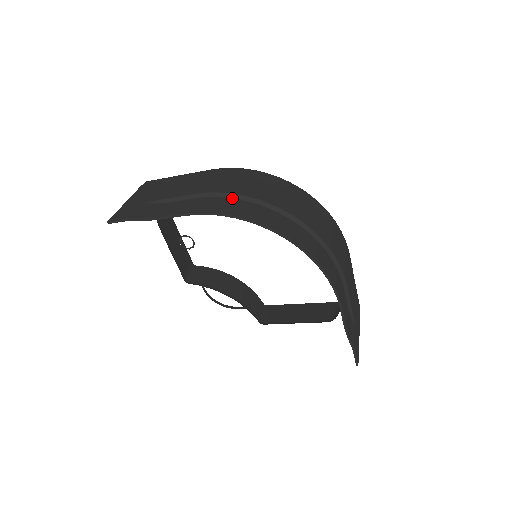
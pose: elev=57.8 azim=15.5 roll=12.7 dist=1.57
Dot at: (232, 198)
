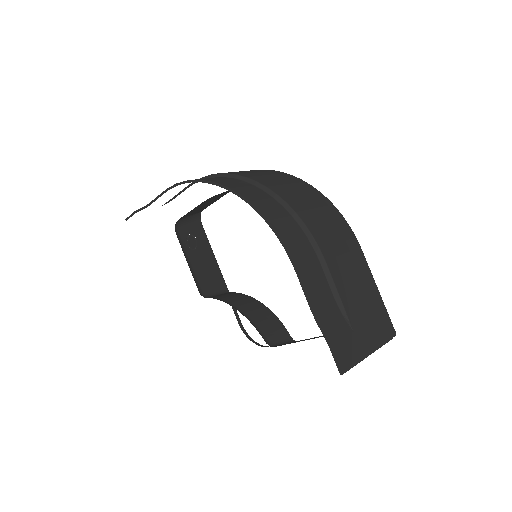
Dot at: occluded
